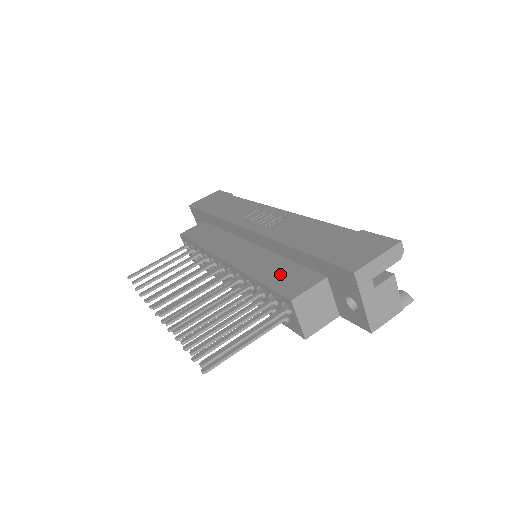
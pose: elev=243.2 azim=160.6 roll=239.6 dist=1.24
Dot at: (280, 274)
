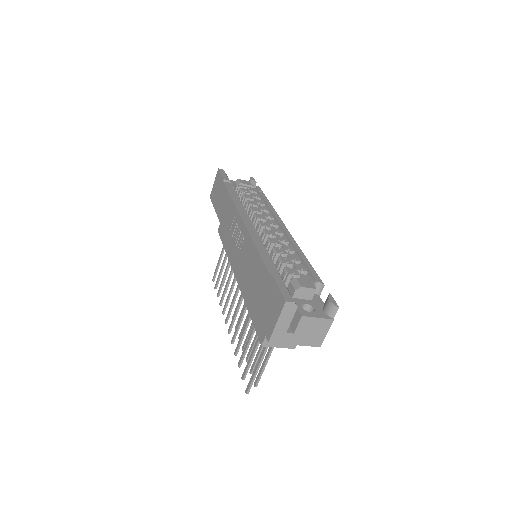
Dot at: occluded
